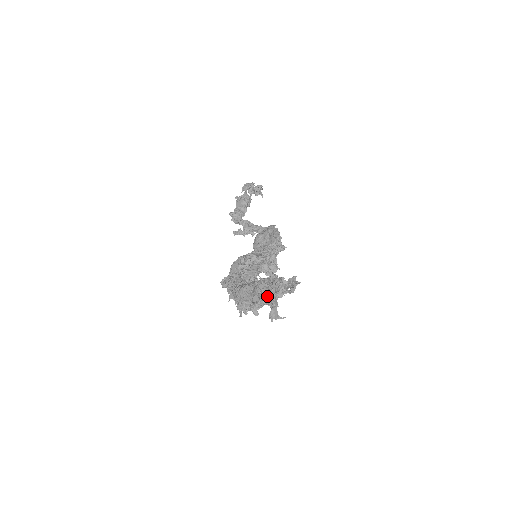
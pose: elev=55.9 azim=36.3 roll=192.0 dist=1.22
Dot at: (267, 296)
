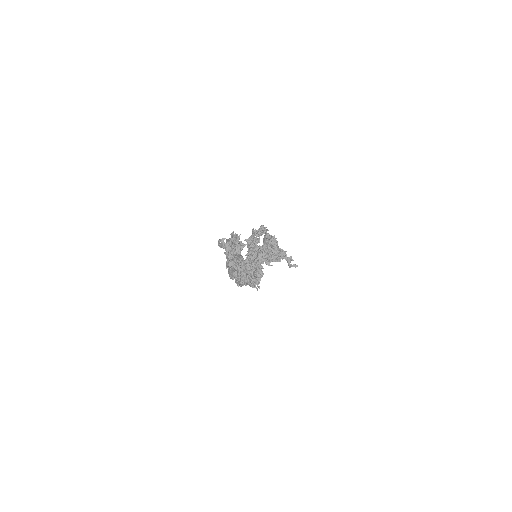
Dot at: (226, 256)
